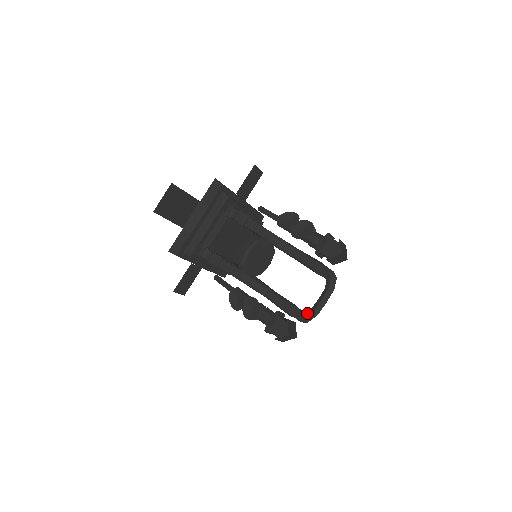
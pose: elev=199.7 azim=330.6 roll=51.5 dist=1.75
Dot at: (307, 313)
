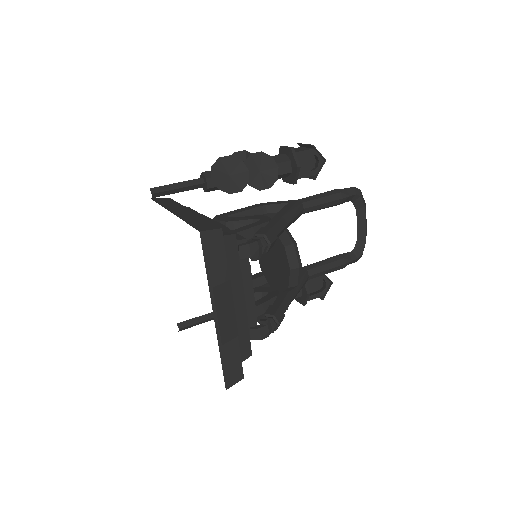
Dot at: (360, 249)
